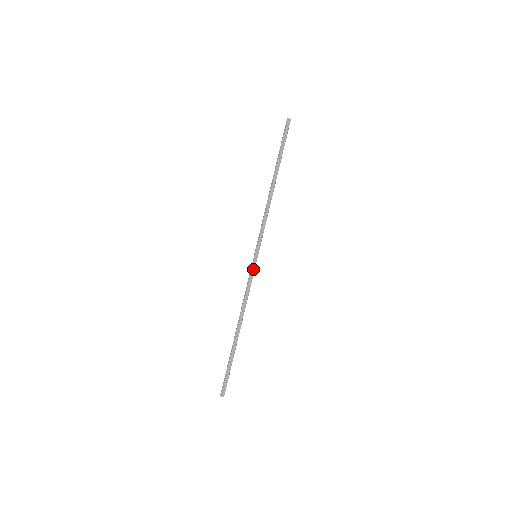
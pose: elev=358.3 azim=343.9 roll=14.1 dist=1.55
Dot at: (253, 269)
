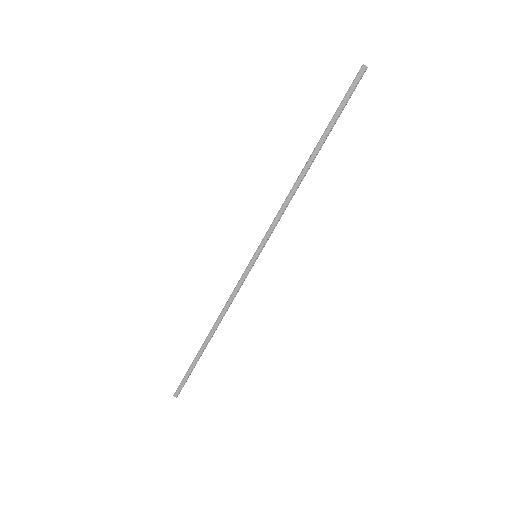
Dot at: (247, 271)
